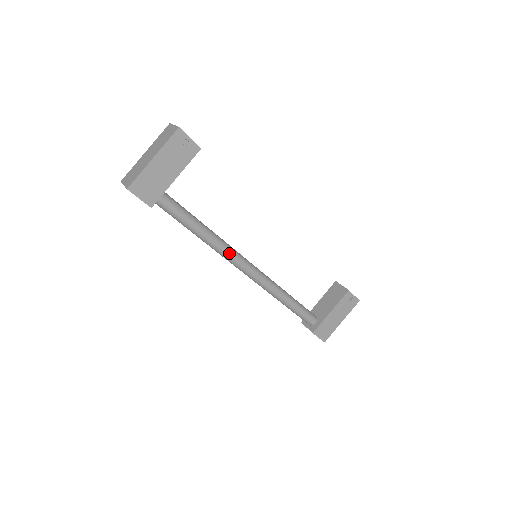
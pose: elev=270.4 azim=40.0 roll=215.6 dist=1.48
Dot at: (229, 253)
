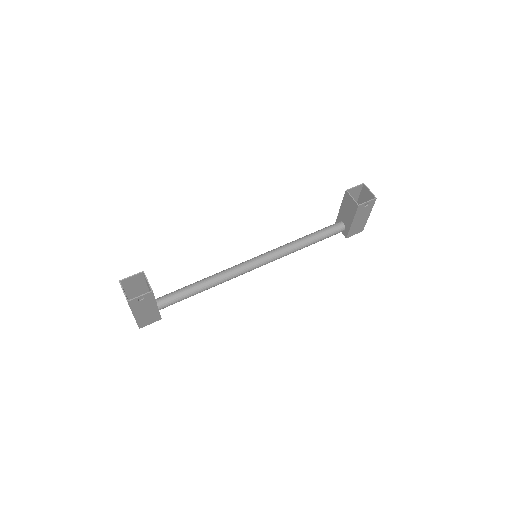
Dot at: (234, 277)
